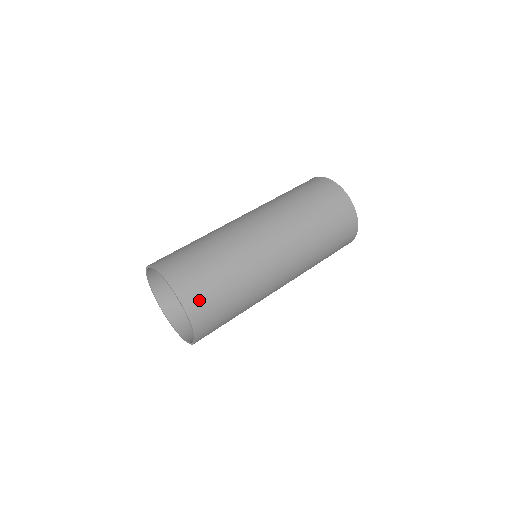
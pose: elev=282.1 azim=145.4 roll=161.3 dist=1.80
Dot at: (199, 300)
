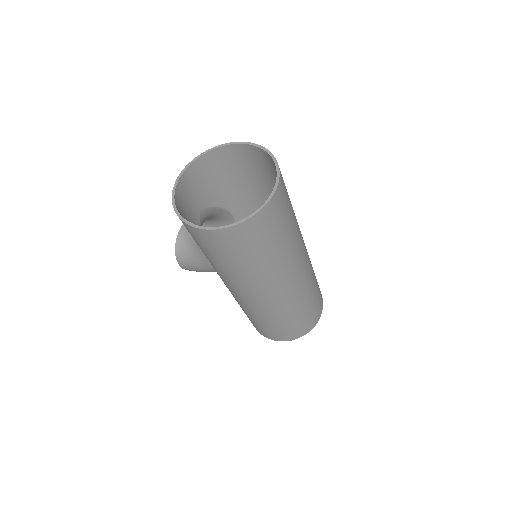
Dot at: (269, 220)
